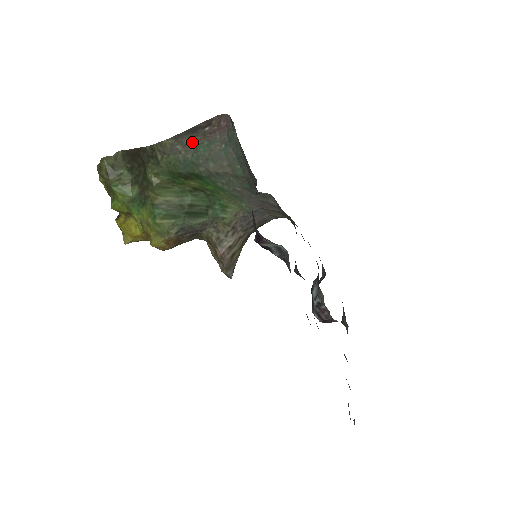
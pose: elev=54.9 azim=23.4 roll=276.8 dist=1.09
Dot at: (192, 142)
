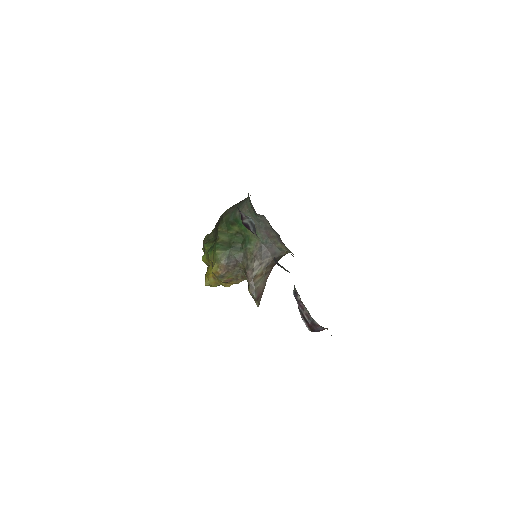
Dot at: (237, 205)
